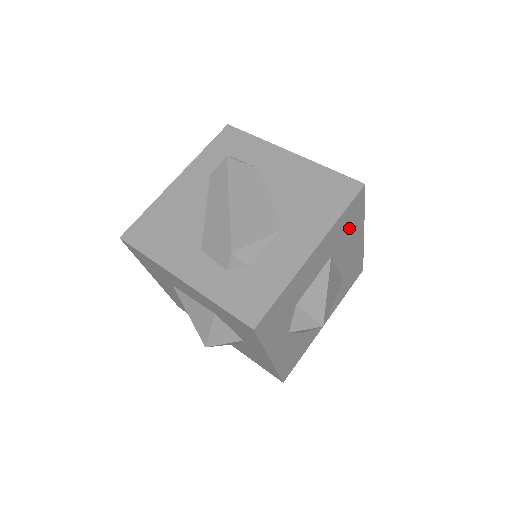
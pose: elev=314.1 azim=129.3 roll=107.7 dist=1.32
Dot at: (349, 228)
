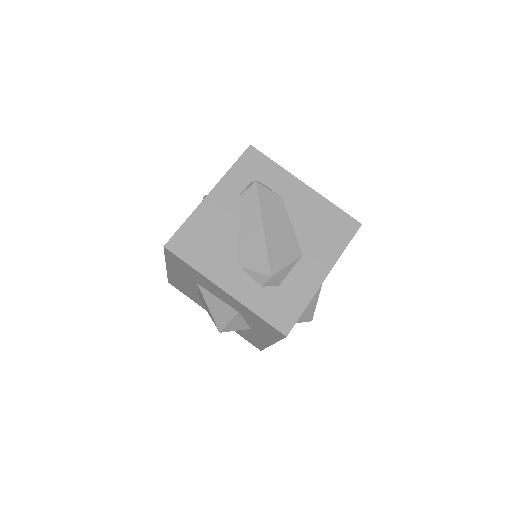
Dot at: occluded
